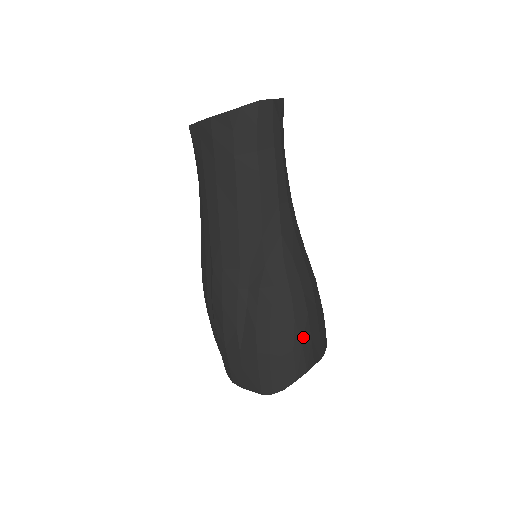
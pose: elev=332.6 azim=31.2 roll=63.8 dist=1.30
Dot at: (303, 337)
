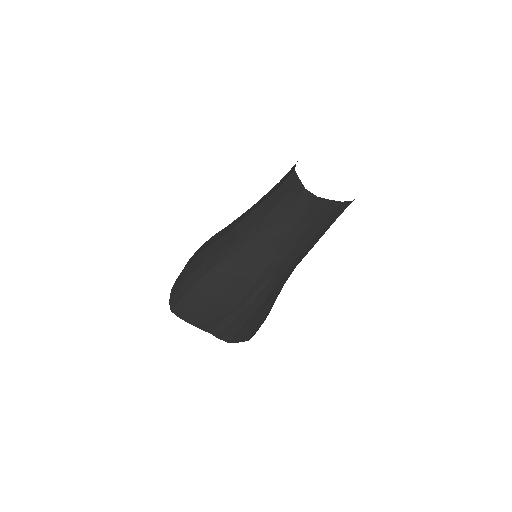
Dot at: occluded
